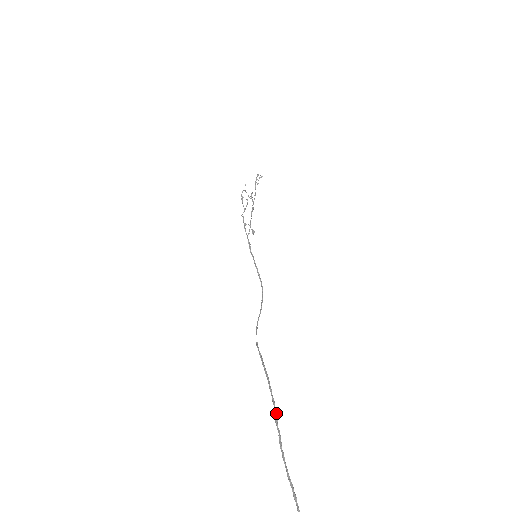
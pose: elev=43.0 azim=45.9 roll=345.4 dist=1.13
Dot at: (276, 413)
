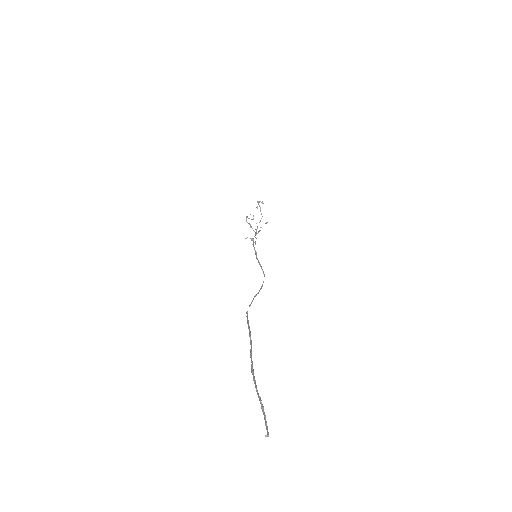
Dot at: (251, 350)
